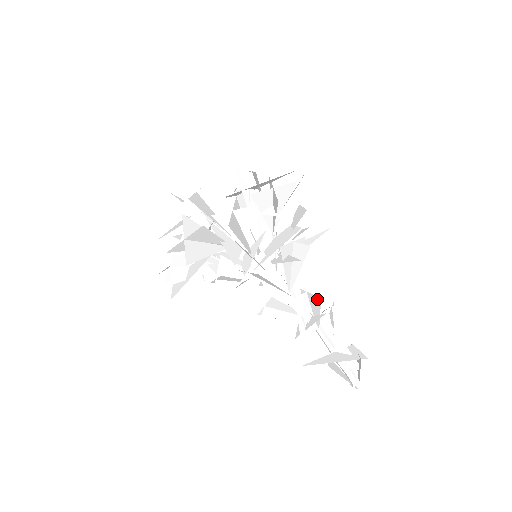
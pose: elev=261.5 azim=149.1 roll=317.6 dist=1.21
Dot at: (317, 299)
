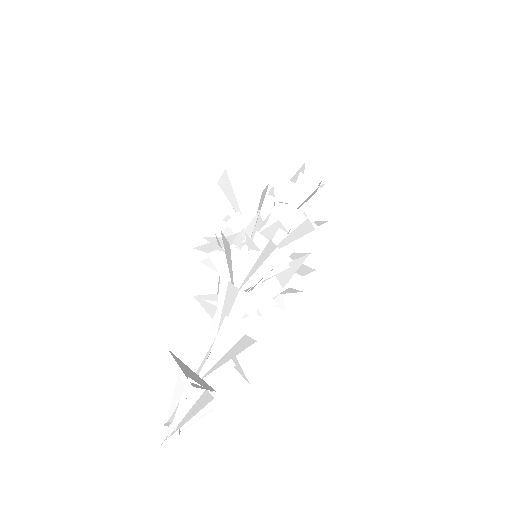
Dot at: (230, 288)
